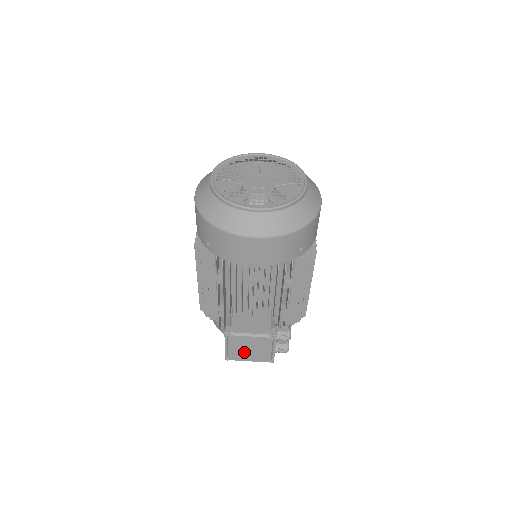
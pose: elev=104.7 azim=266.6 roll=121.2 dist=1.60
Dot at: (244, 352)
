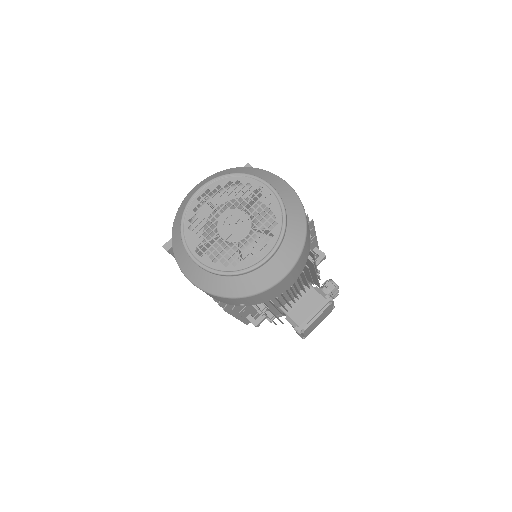
Dot at: (315, 325)
